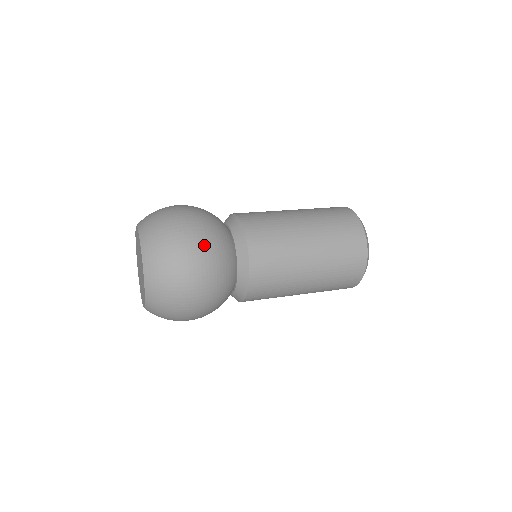
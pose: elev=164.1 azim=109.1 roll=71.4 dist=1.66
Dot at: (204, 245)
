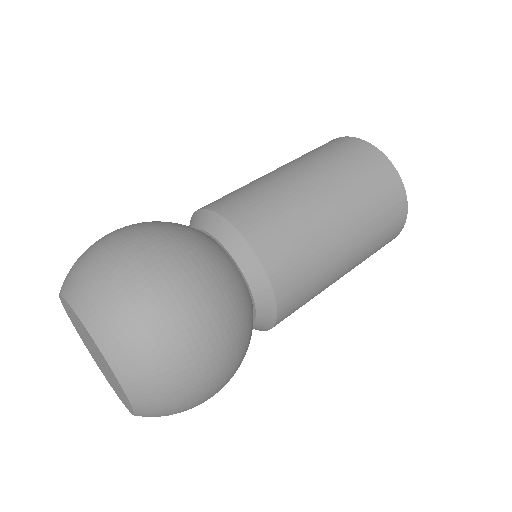
Dot at: (165, 245)
